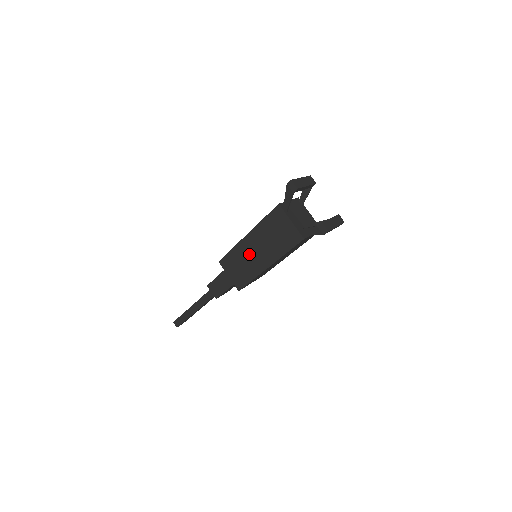
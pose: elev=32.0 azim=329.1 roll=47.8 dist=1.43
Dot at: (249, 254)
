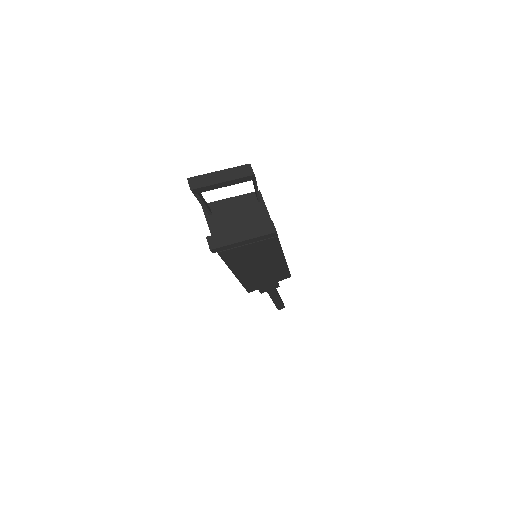
Dot at: occluded
